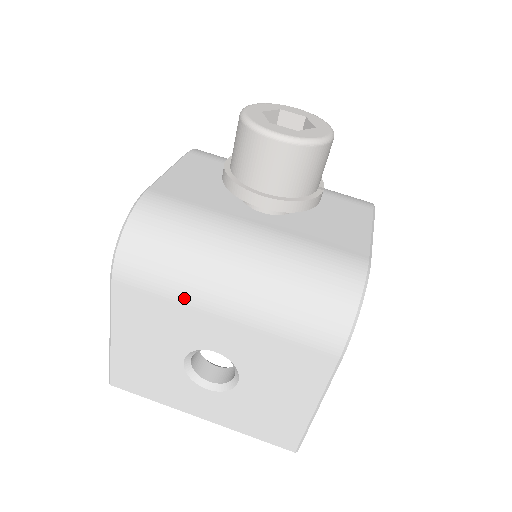
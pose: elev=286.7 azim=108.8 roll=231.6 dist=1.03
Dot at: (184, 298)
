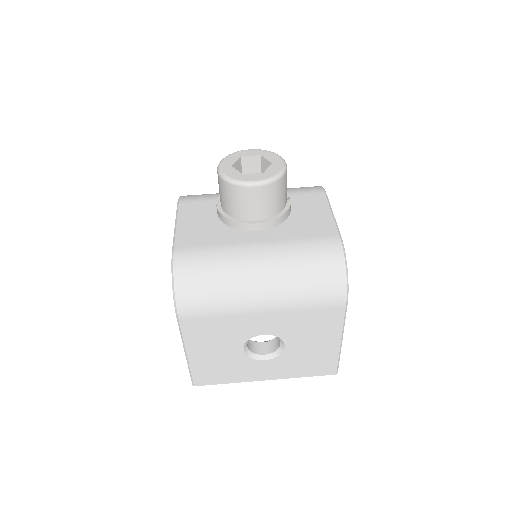
Dot at: (233, 310)
